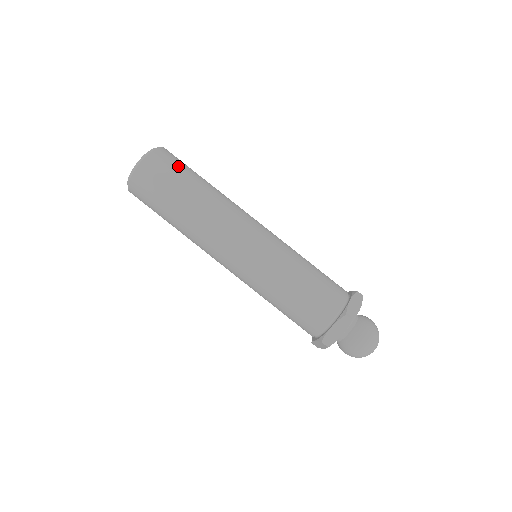
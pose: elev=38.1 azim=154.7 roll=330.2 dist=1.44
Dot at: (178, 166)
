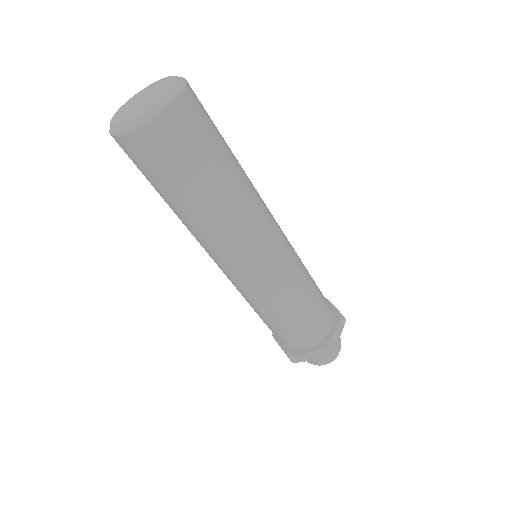
Dot at: (204, 135)
